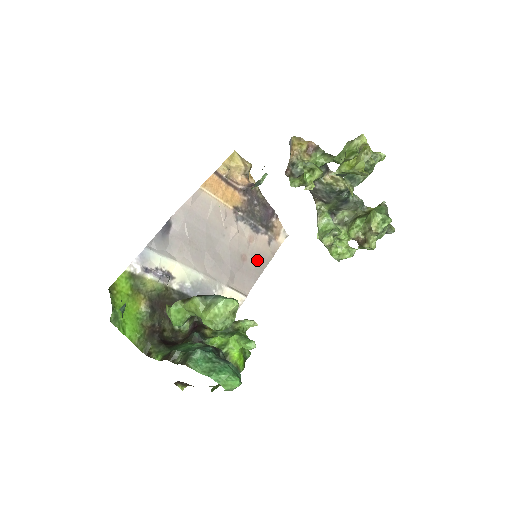
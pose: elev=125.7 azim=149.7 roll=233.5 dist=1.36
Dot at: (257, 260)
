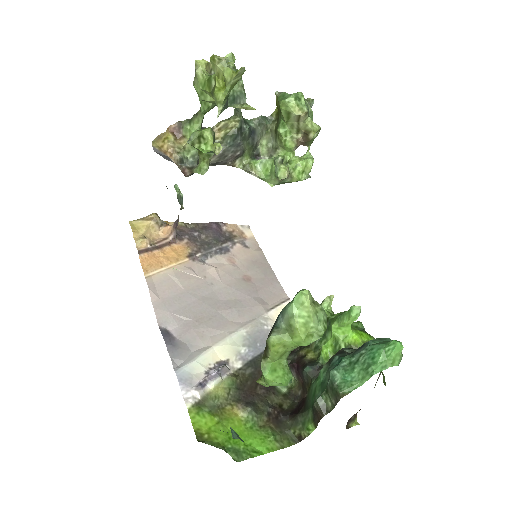
Dot at: (257, 268)
